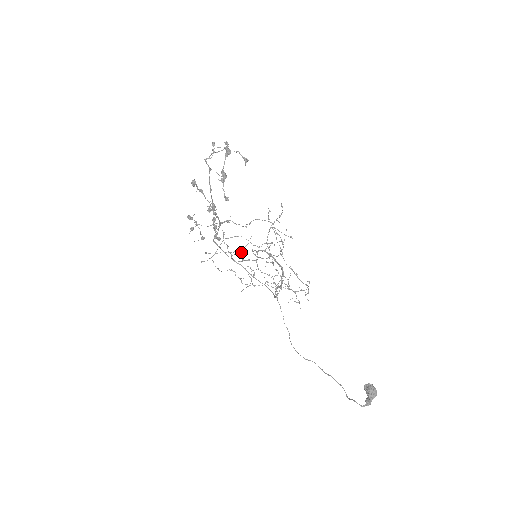
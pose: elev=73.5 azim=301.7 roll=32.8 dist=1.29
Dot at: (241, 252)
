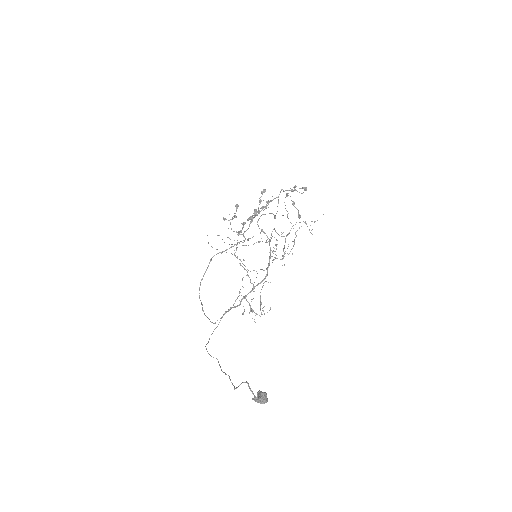
Dot at: occluded
